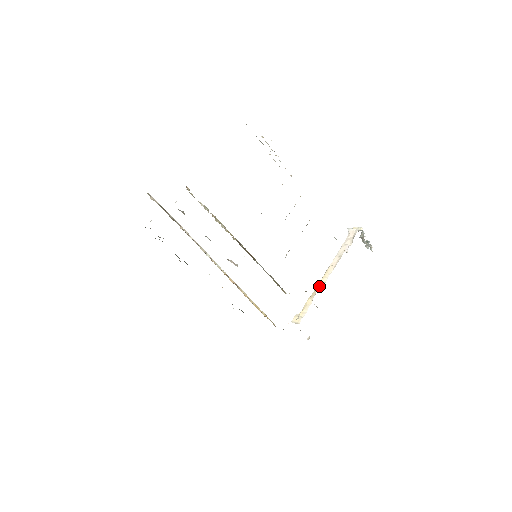
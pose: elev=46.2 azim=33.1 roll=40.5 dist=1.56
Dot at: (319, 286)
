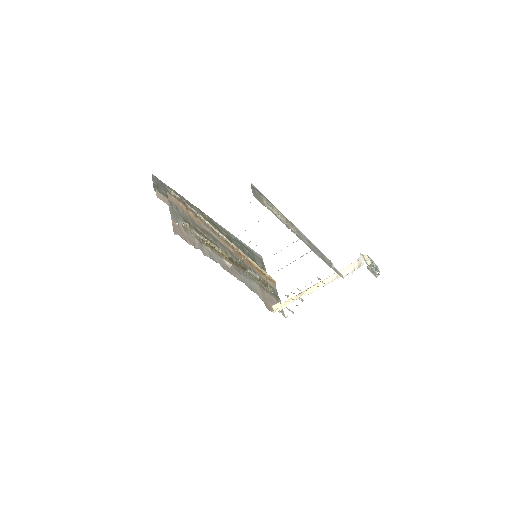
Dot at: (306, 292)
